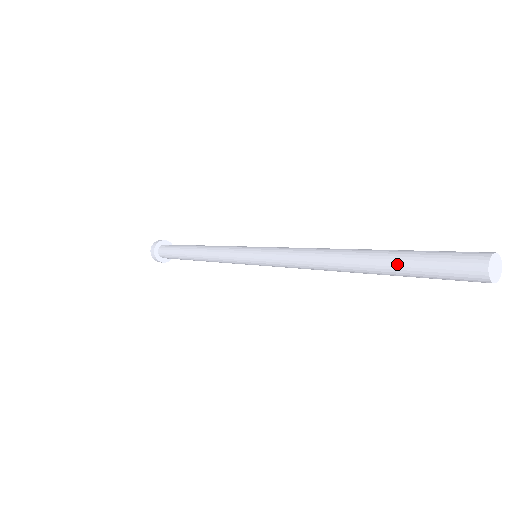
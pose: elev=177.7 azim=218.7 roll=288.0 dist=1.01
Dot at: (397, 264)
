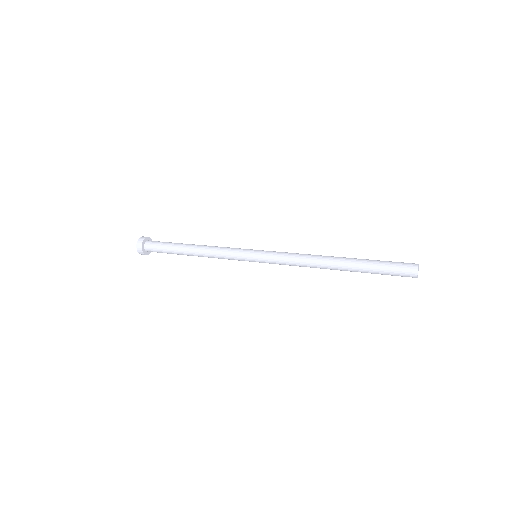
Dot at: occluded
